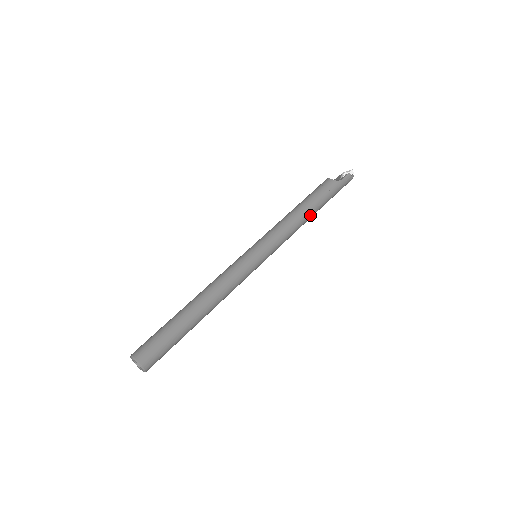
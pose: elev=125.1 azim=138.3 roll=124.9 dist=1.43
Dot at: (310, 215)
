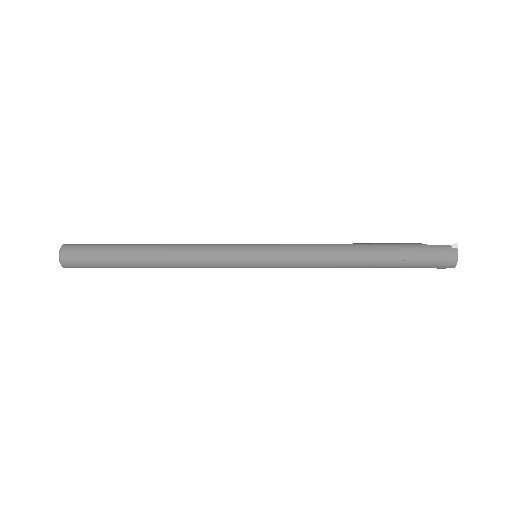
Dot at: (355, 252)
